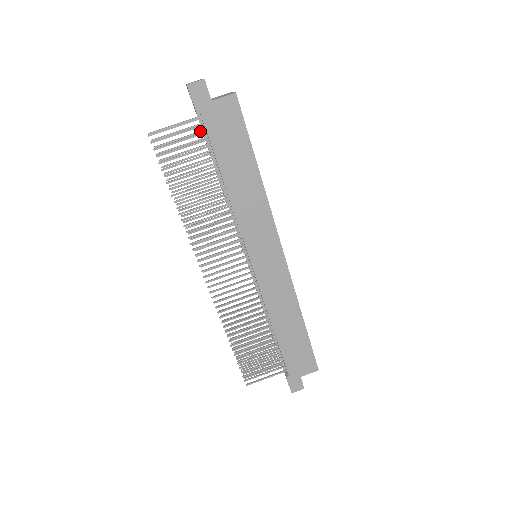
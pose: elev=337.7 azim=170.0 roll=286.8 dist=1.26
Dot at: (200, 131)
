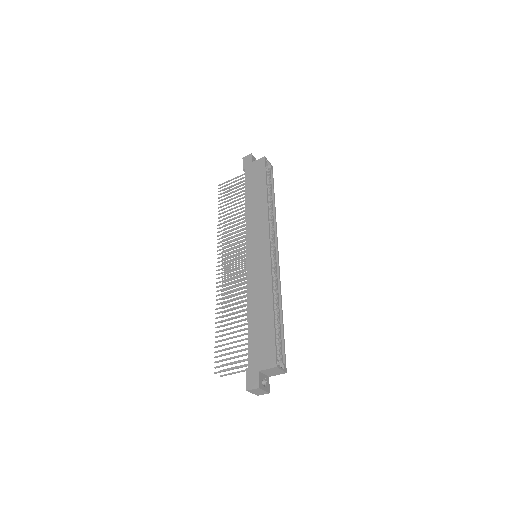
Dot at: occluded
